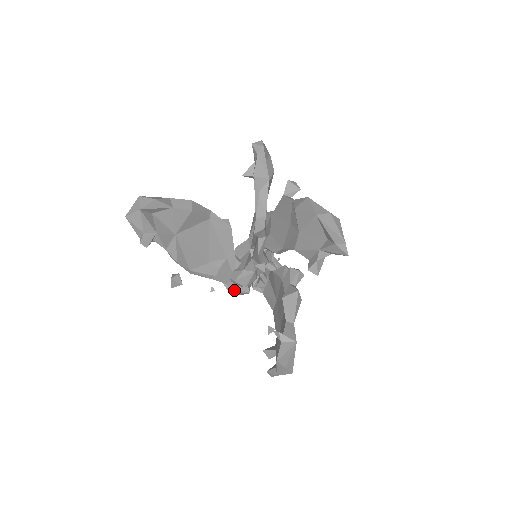
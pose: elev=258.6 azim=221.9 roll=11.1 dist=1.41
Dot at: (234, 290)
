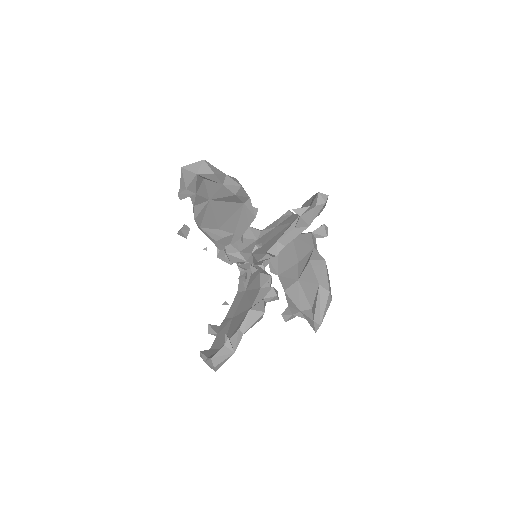
Dot at: (221, 257)
